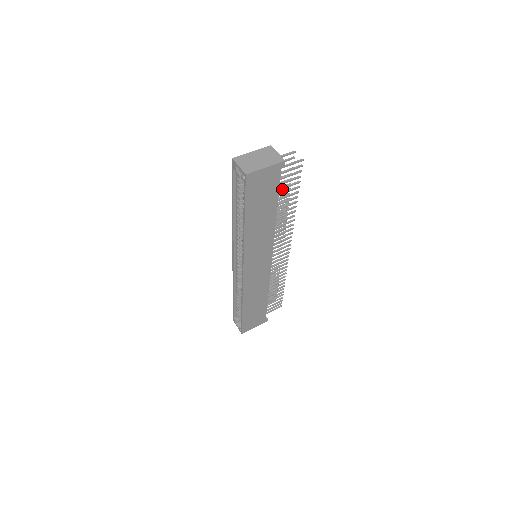
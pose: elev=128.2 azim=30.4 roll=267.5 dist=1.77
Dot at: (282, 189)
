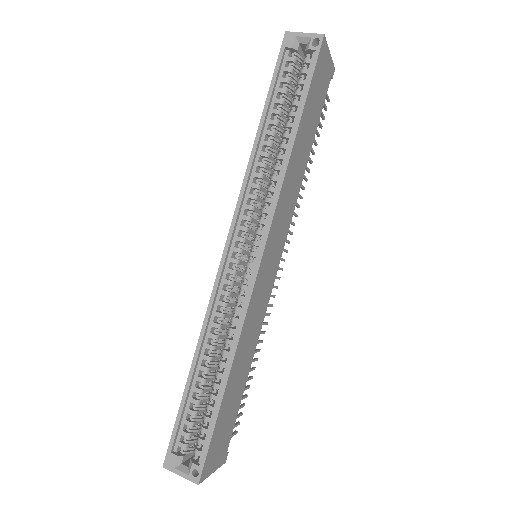
Dot at: occluded
